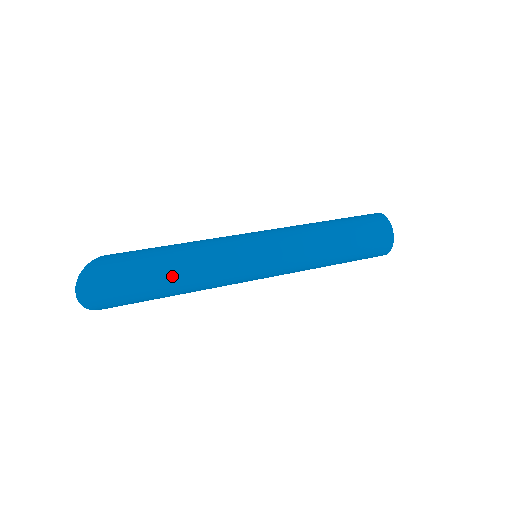
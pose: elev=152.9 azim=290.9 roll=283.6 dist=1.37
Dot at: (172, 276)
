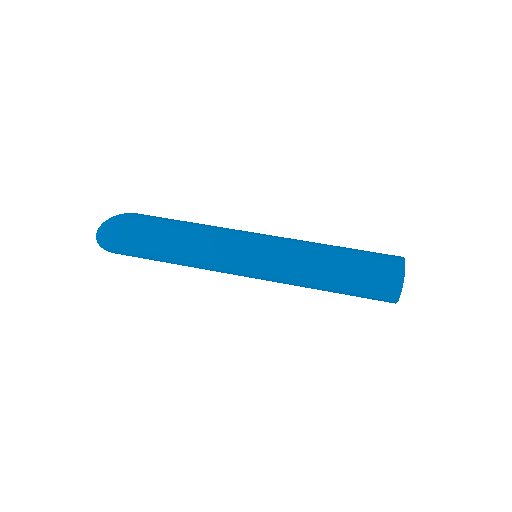
Dot at: (168, 248)
